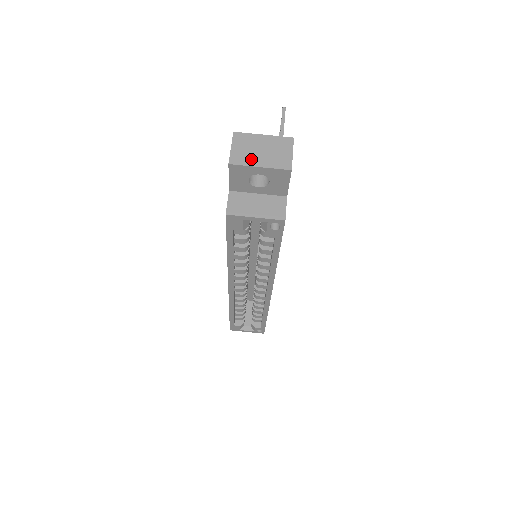
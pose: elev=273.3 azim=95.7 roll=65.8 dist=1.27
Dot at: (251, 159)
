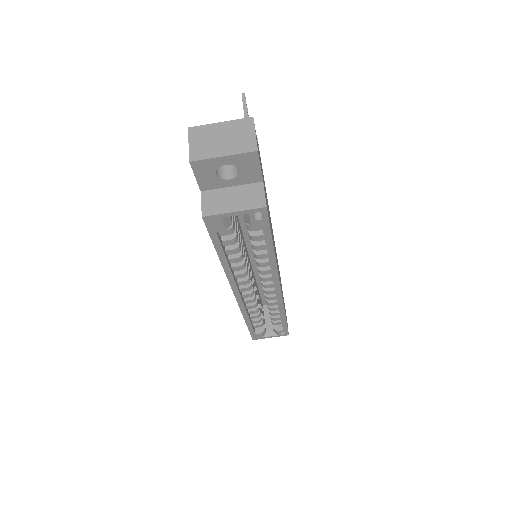
Dot at: (212, 150)
